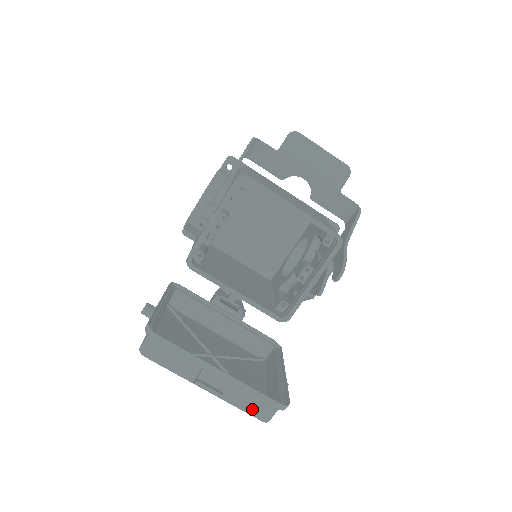
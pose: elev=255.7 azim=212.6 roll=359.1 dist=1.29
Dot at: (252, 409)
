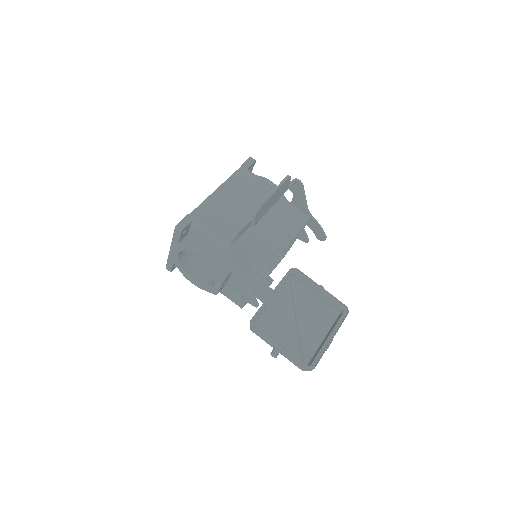
Dot at: occluded
